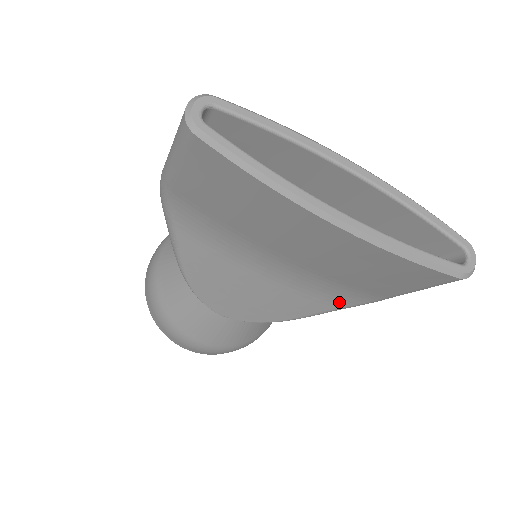
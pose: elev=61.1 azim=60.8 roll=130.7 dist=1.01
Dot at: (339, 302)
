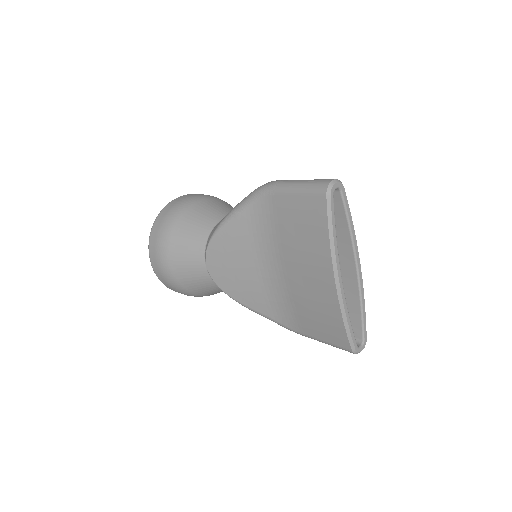
Dot at: (277, 316)
